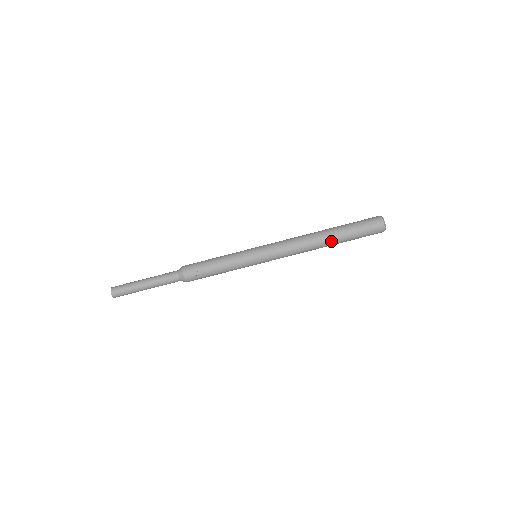
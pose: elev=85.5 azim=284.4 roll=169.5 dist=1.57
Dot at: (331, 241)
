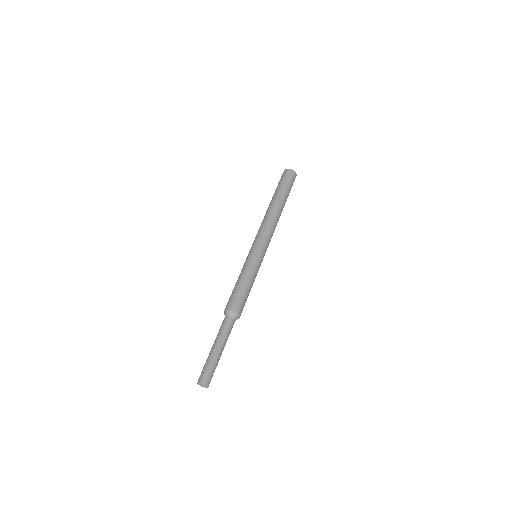
Dot at: (275, 201)
